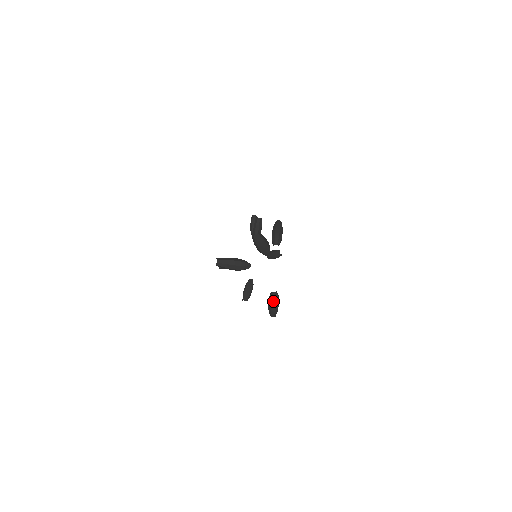
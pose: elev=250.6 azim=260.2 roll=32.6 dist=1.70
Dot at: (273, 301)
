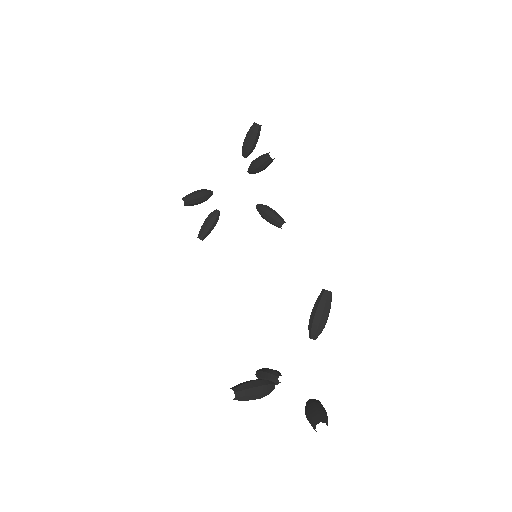
Dot at: occluded
